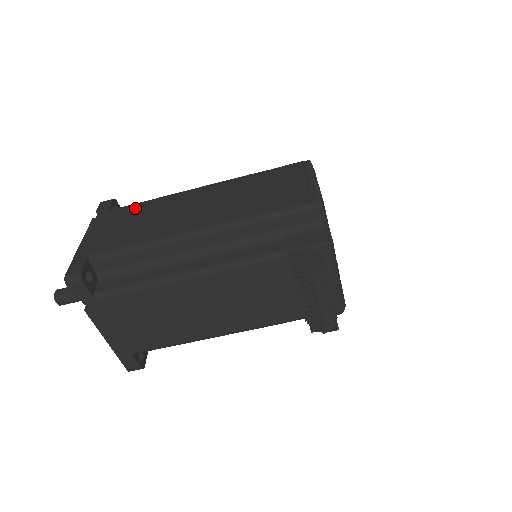
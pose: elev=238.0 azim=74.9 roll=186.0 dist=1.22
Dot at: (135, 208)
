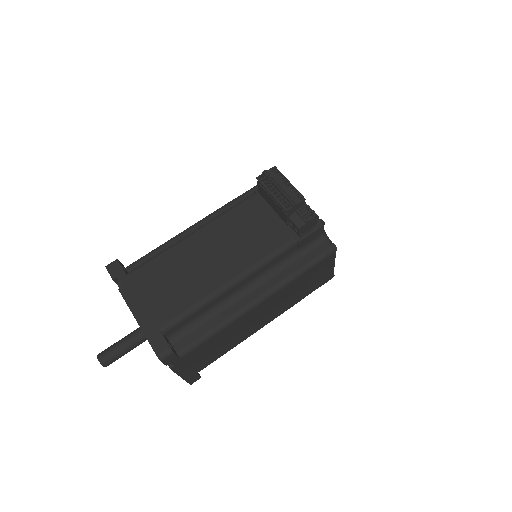
Dot at: occluded
